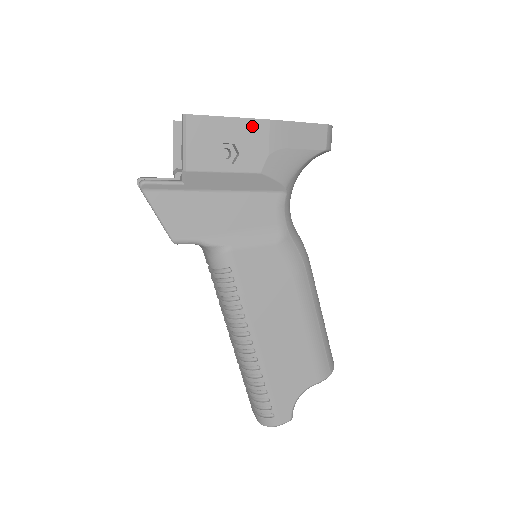
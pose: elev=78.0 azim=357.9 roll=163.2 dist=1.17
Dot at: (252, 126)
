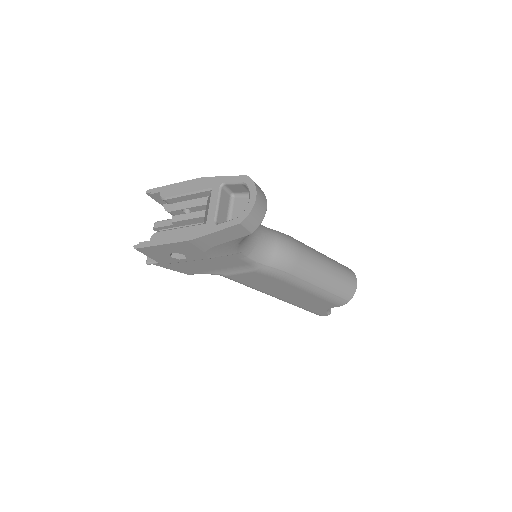
Dot at: (179, 245)
